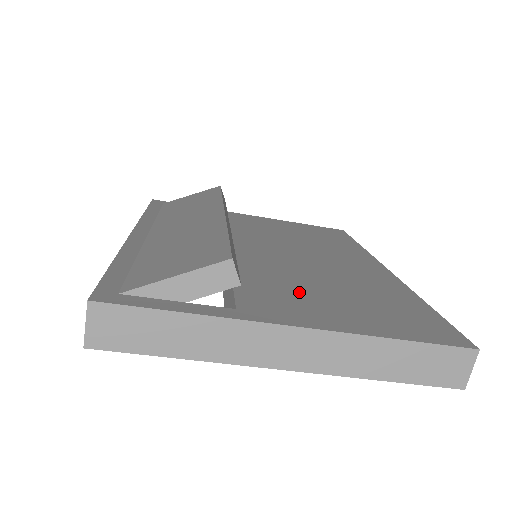
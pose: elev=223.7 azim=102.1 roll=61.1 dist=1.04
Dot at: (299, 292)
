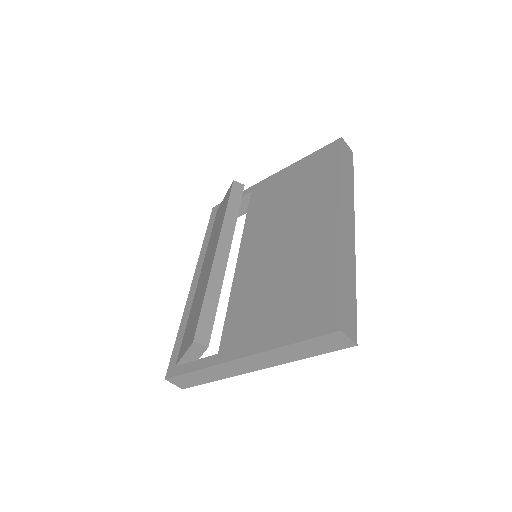
Dot at: (256, 310)
